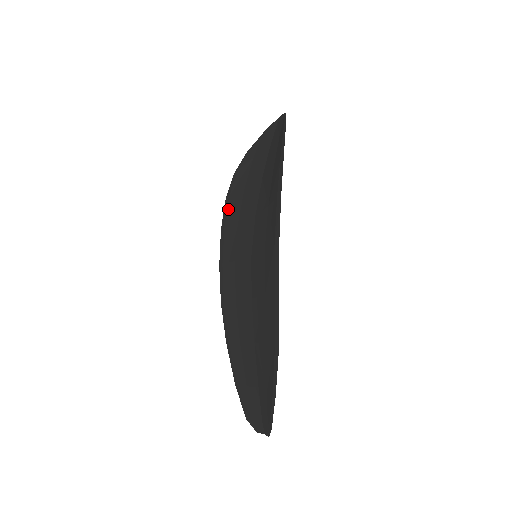
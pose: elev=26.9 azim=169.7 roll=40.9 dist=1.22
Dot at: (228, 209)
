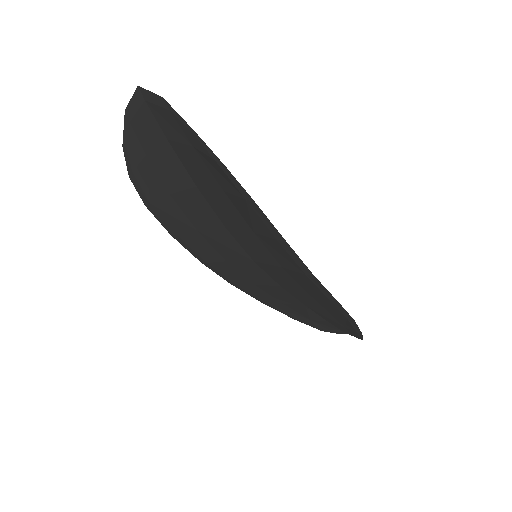
Dot at: (164, 218)
